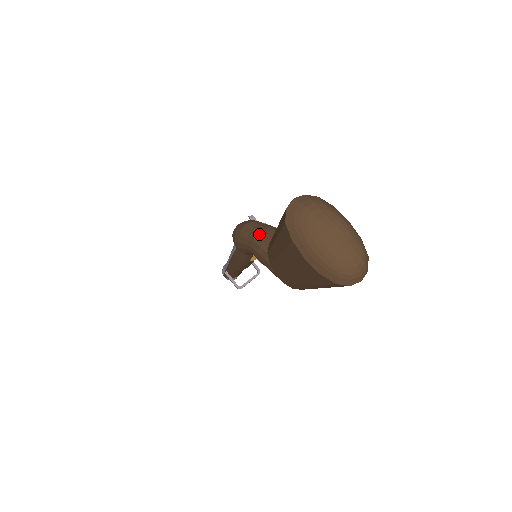
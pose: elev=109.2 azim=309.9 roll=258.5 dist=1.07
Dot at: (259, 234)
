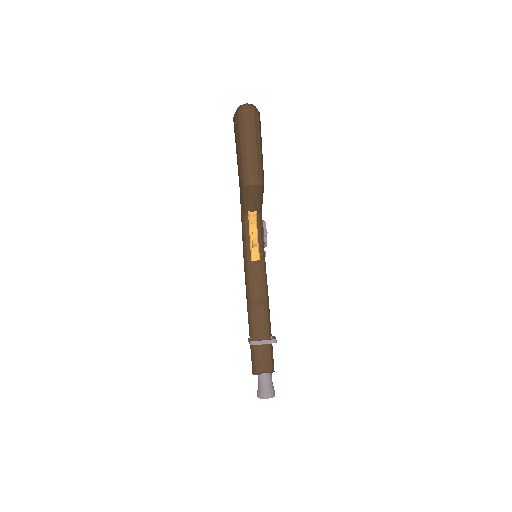
Dot at: occluded
